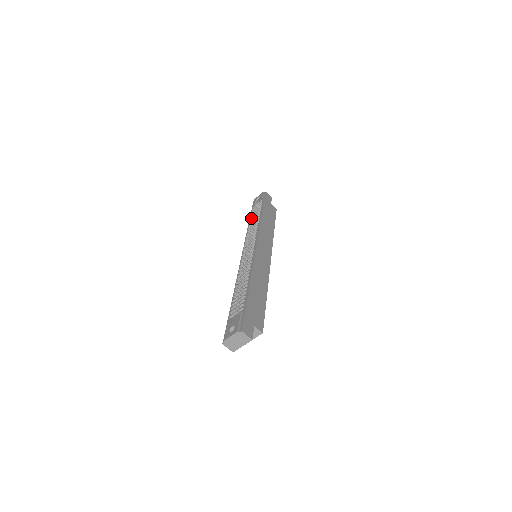
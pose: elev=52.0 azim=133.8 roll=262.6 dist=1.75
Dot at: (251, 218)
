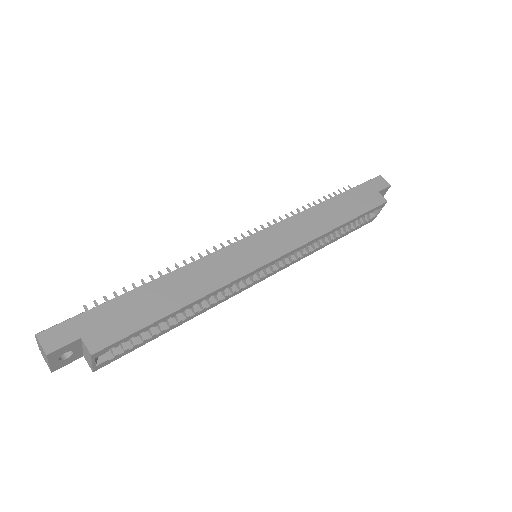
Dot at: occluded
